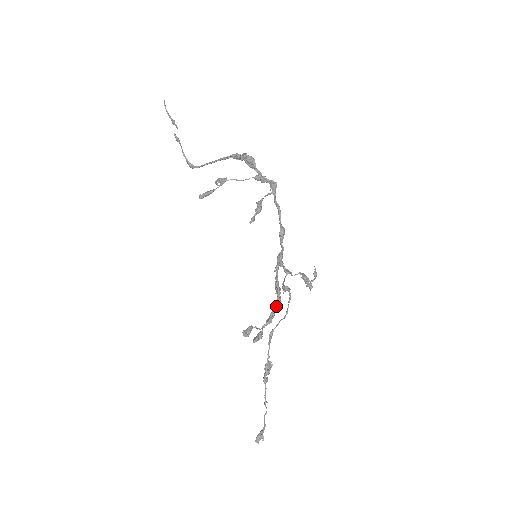
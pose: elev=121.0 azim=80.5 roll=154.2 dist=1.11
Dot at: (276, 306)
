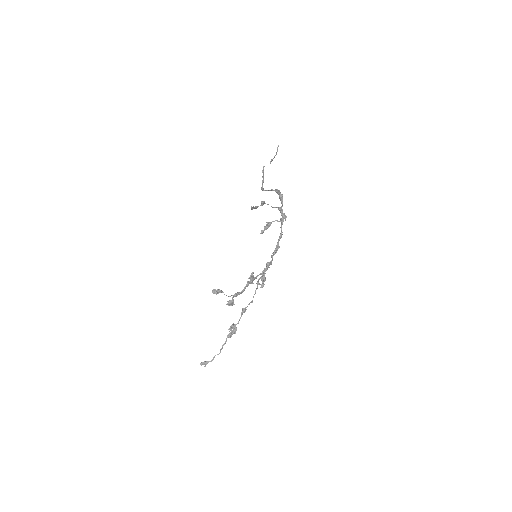
Dot at: (244, 289)
